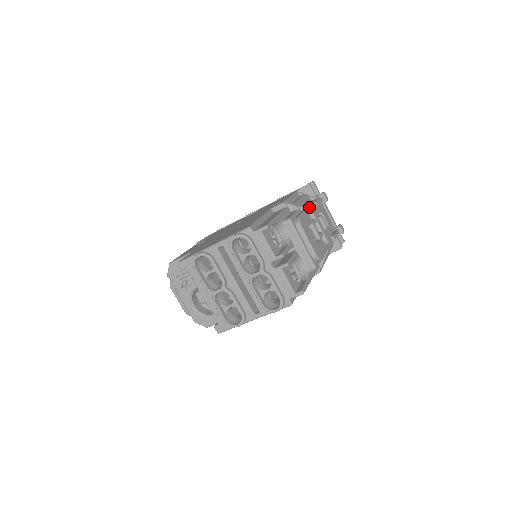
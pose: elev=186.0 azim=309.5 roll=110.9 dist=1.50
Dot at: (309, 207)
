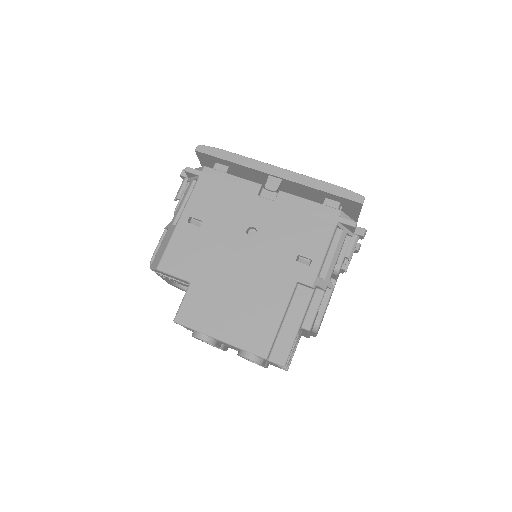
Dot at: (338, 271)
